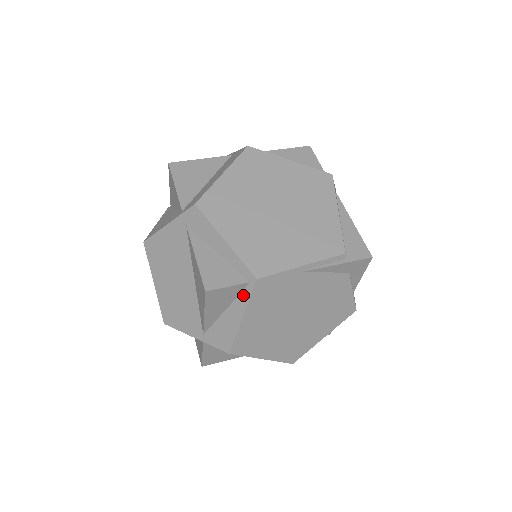
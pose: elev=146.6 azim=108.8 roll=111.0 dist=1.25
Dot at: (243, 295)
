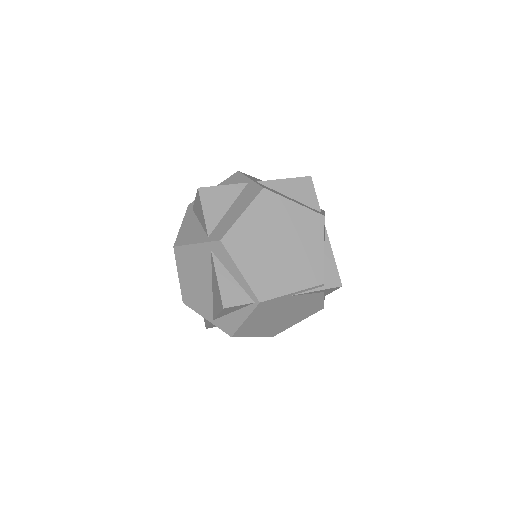
Dot at: (248, 308)
